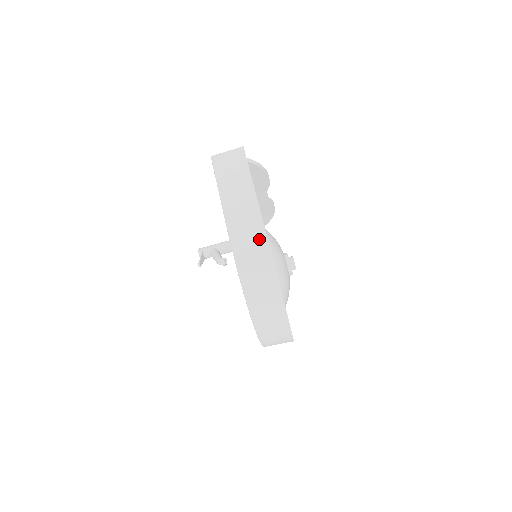
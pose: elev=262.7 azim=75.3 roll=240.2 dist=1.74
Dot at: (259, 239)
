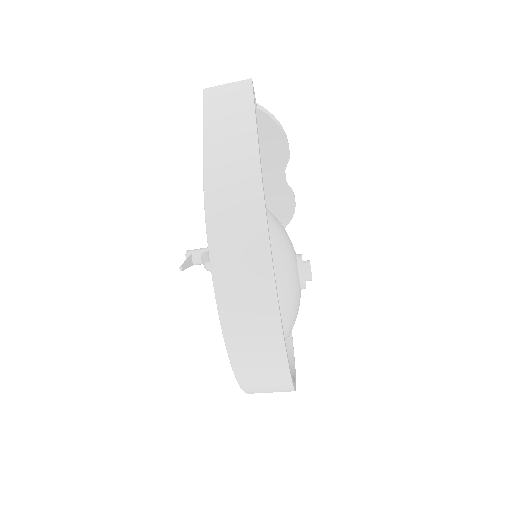
Dot at: (250, 200)
